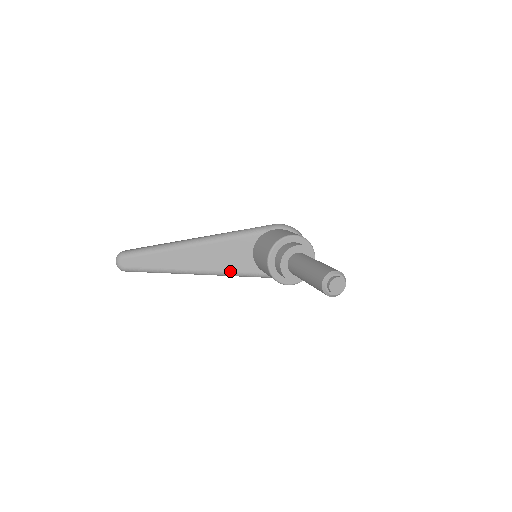
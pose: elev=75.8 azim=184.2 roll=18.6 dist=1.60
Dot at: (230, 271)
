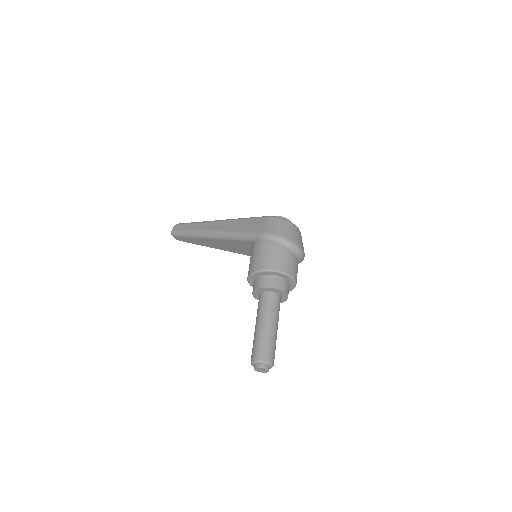
Dot at: (247, 255)
